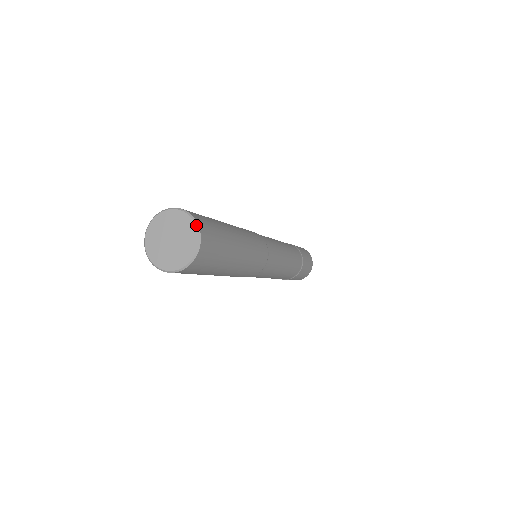
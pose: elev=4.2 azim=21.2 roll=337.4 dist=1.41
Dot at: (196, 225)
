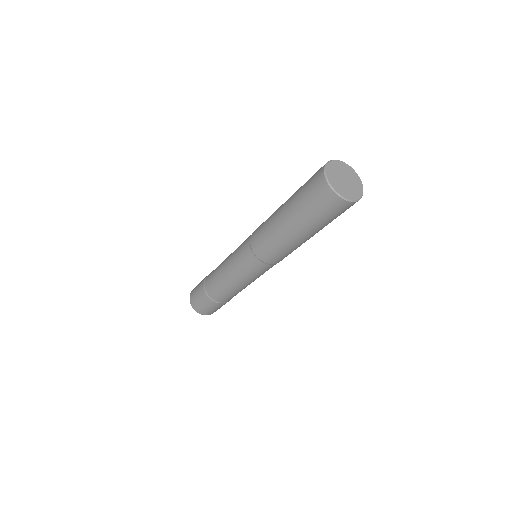
Dot at: (345, 163)
